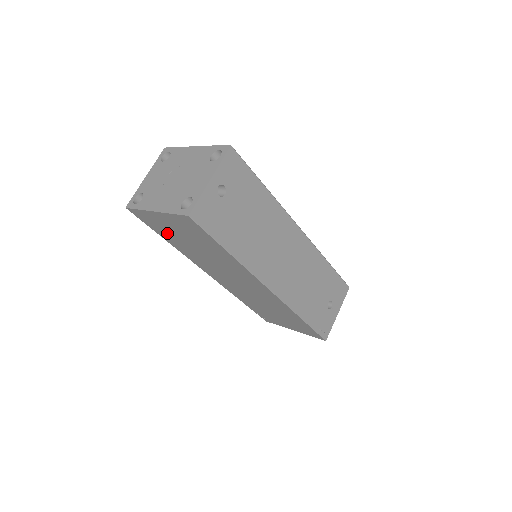
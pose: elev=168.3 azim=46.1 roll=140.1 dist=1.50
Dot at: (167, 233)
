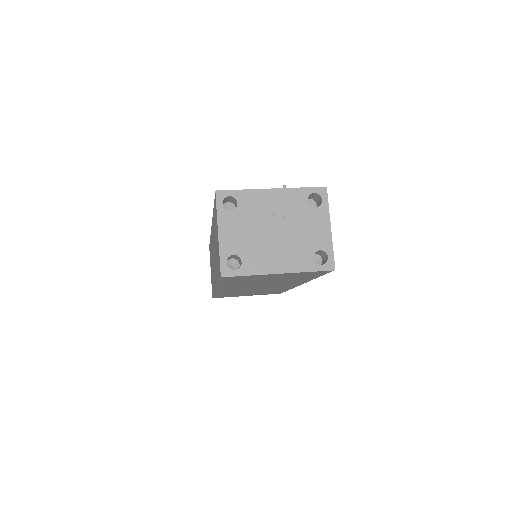
Dot at: (244, 280)
